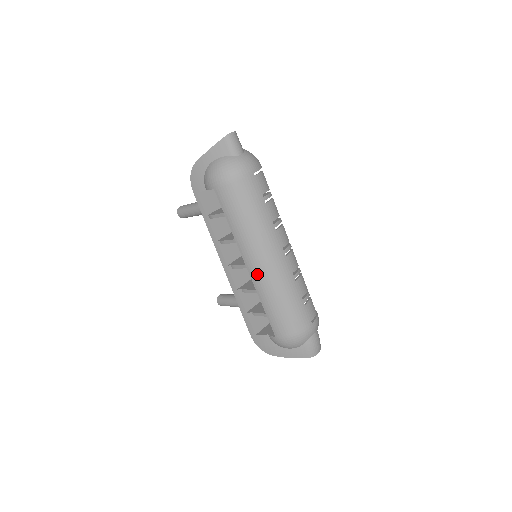
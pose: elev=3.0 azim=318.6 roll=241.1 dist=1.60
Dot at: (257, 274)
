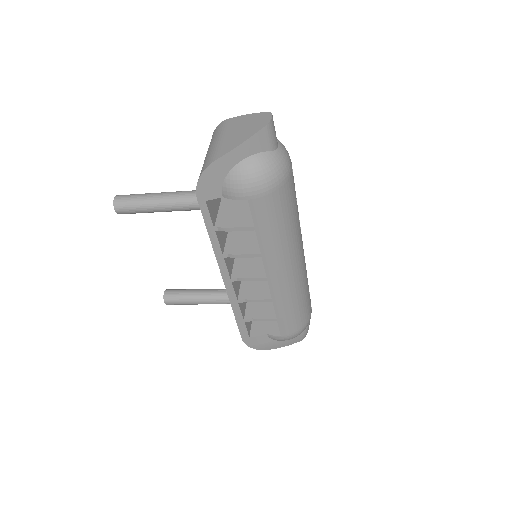
Dot at: (280, 285)
